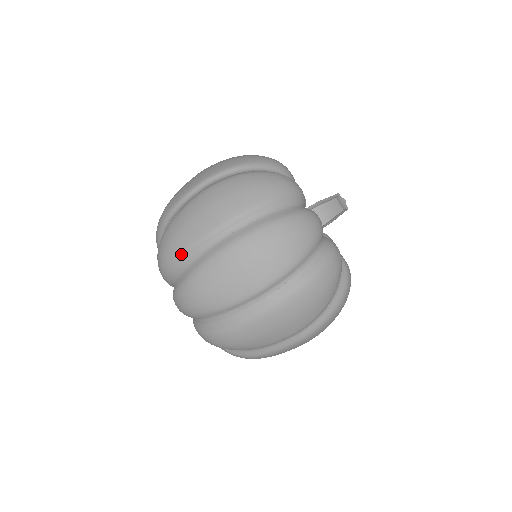
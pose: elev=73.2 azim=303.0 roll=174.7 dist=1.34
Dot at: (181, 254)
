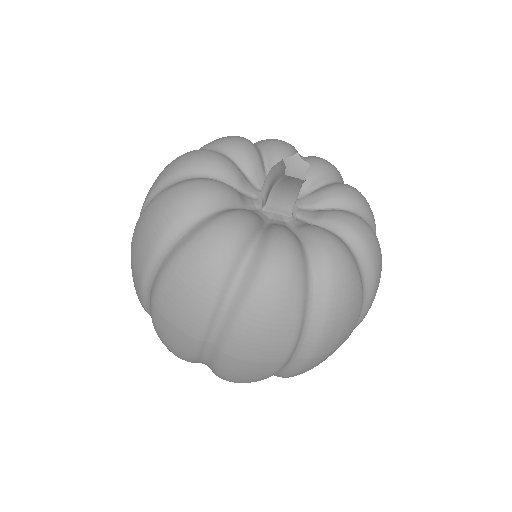
Dot at: occluded
